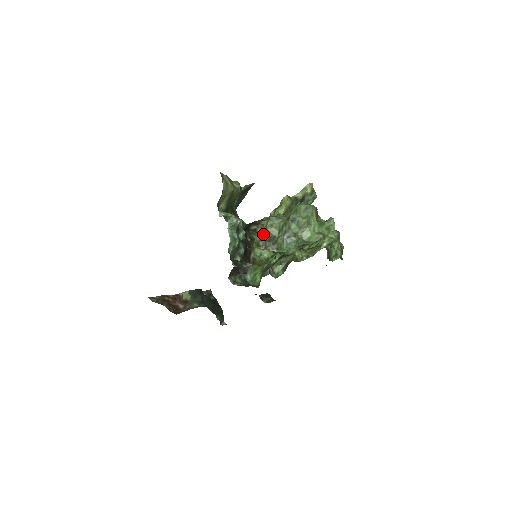
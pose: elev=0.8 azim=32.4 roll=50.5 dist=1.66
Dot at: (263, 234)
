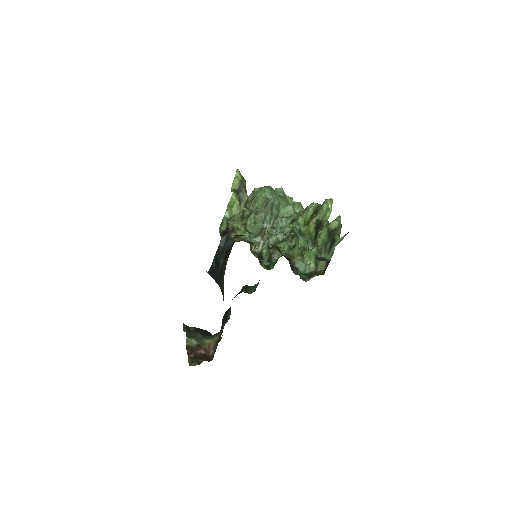
Dot at: (248, 235)
